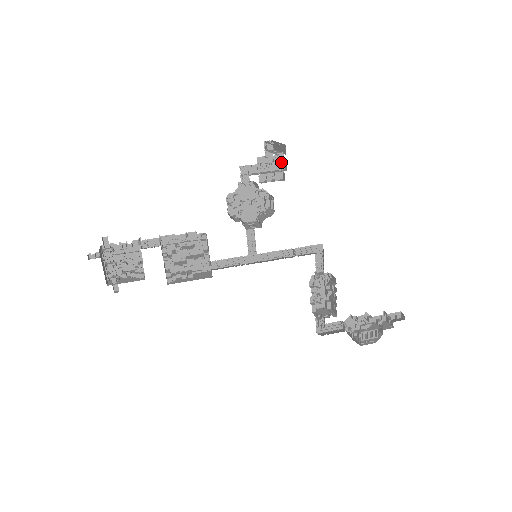
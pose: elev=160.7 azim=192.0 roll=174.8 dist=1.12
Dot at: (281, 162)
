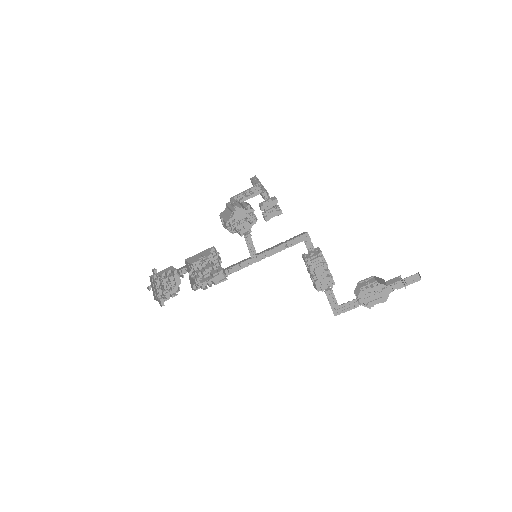
Dot at: (255, 186)
